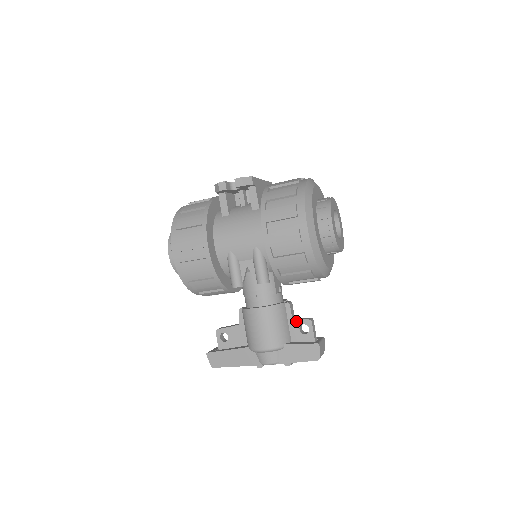
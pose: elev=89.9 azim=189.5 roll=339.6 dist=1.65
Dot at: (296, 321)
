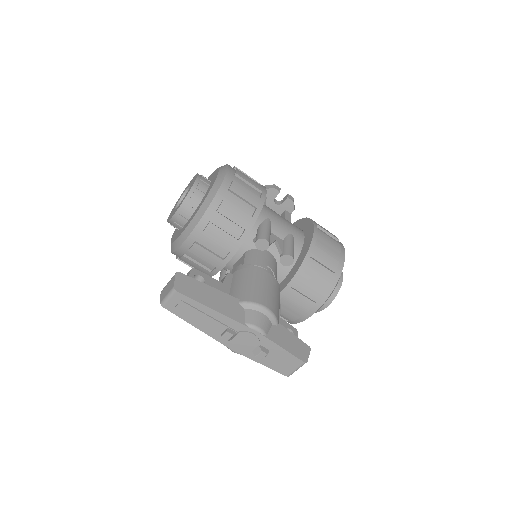
Dot at: (284, 321)
